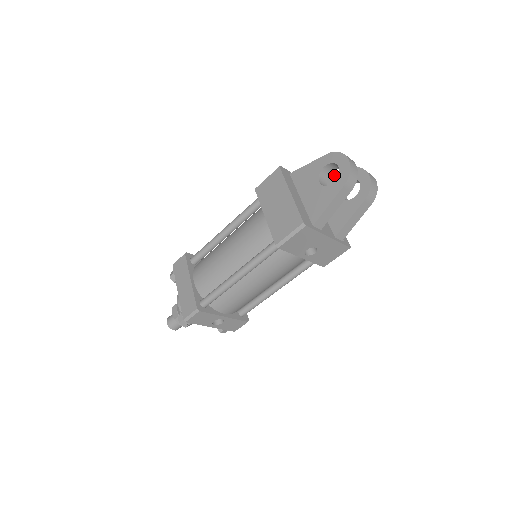
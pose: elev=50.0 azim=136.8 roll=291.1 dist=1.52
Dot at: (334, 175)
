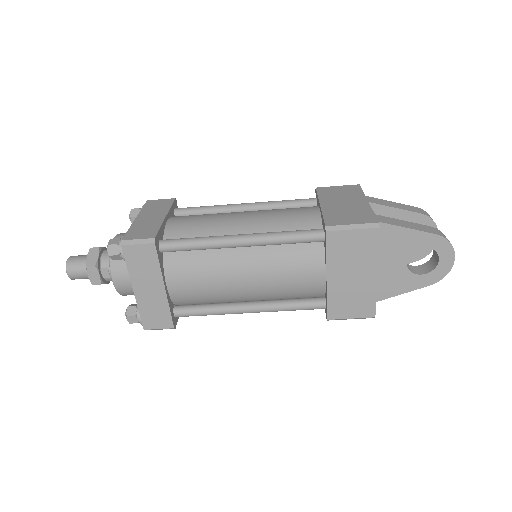
Dot at: (402, 209)
